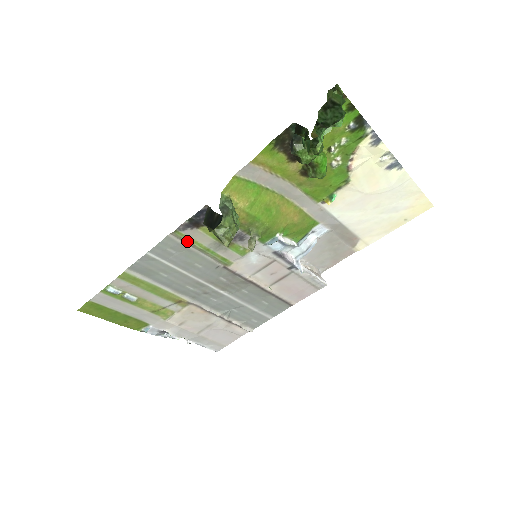
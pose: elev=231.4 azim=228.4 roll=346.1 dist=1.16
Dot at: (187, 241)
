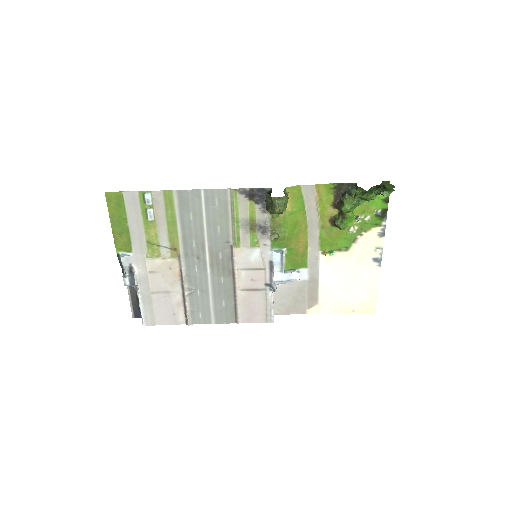
Dot at: (233, 203)
